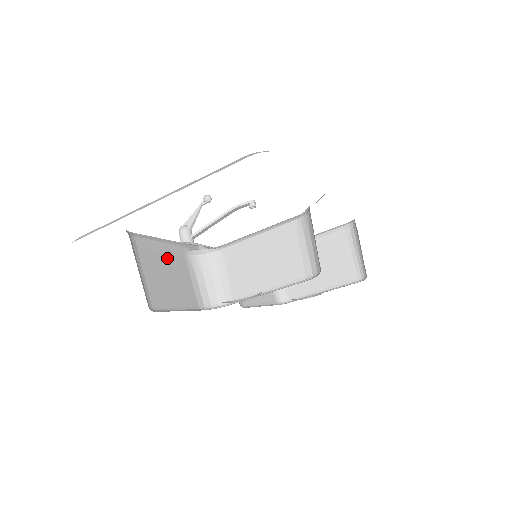
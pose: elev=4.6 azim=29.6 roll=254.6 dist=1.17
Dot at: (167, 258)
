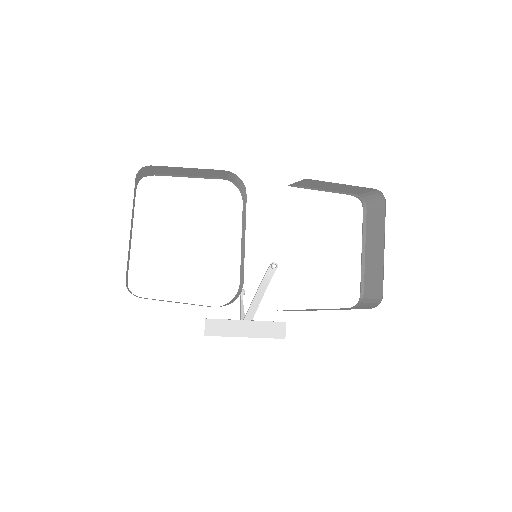
Dot at: occluded
